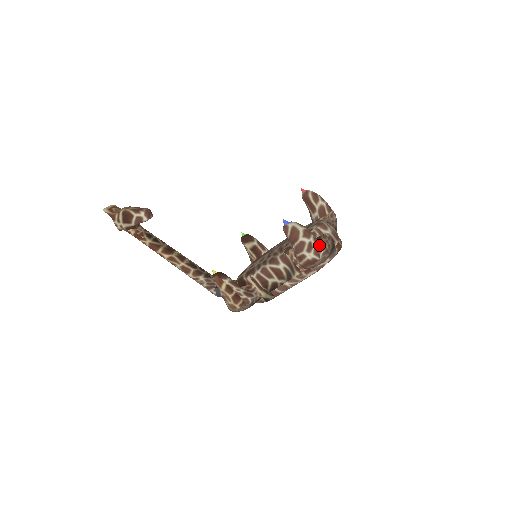
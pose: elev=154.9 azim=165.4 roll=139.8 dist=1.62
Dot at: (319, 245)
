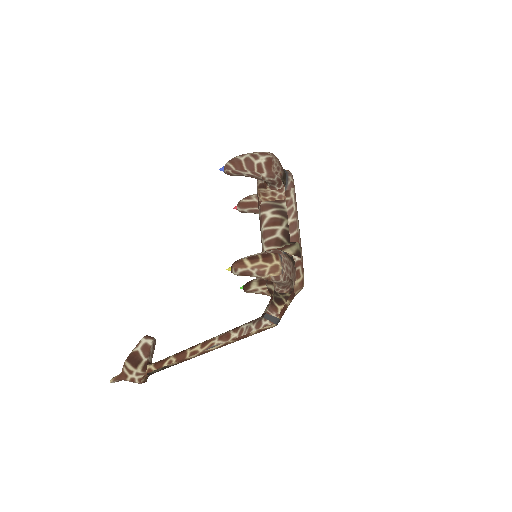
Dot at: (259, 152)
